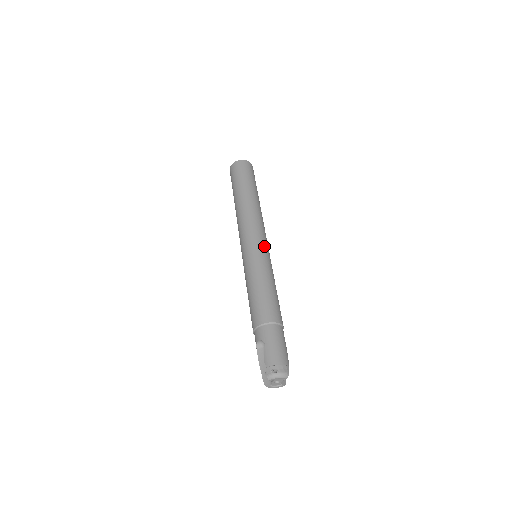
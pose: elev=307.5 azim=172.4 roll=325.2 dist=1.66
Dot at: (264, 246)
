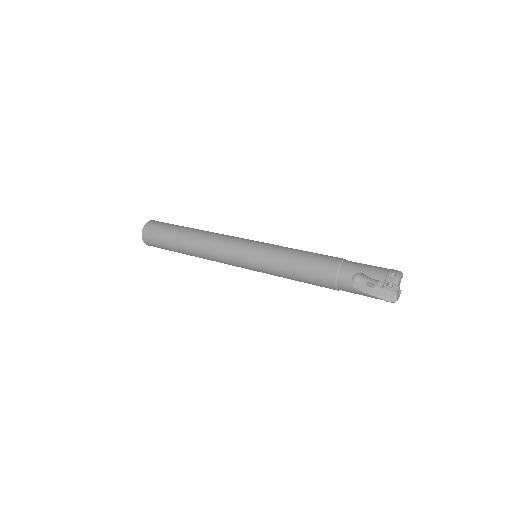
Dot at: (256, 241)
